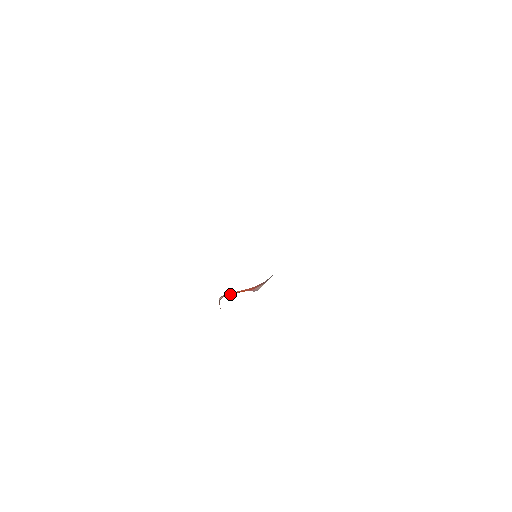
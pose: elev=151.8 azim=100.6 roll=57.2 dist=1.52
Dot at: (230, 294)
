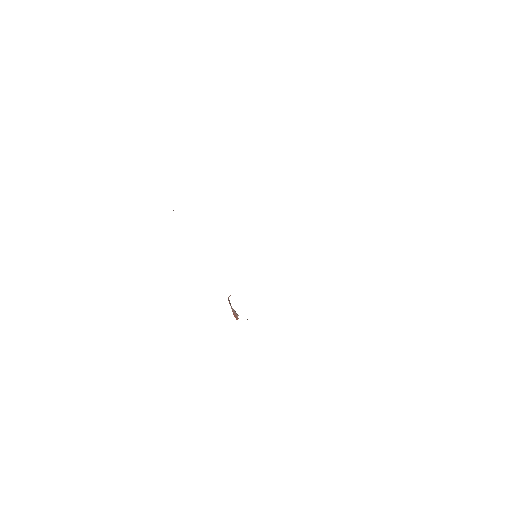
Dot at: occluded
